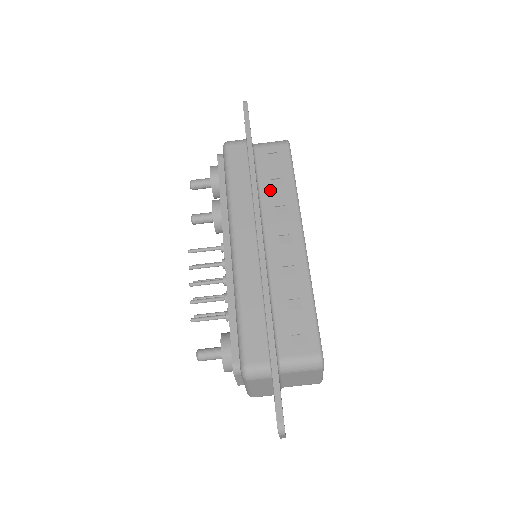
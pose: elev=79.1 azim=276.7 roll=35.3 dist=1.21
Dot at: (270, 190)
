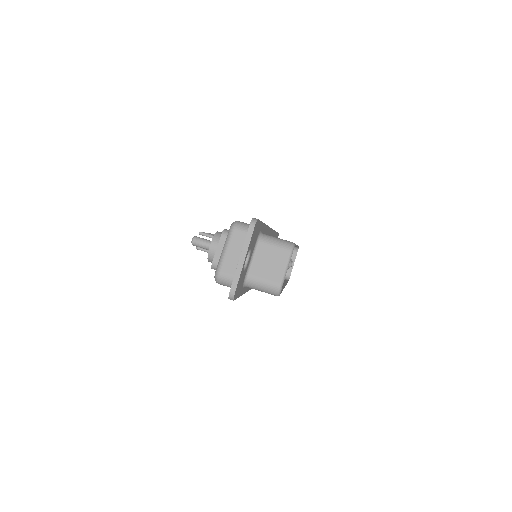
Dot at: occluded
